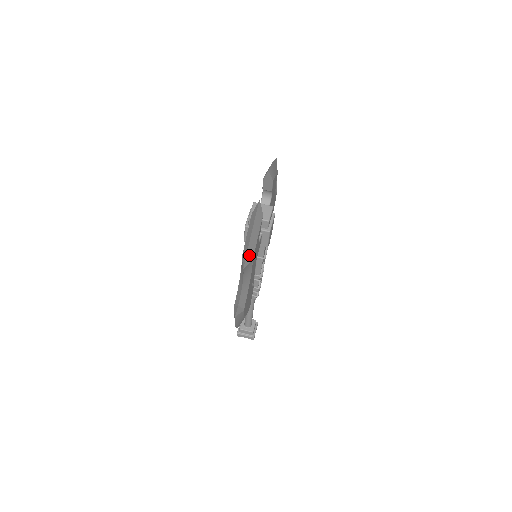
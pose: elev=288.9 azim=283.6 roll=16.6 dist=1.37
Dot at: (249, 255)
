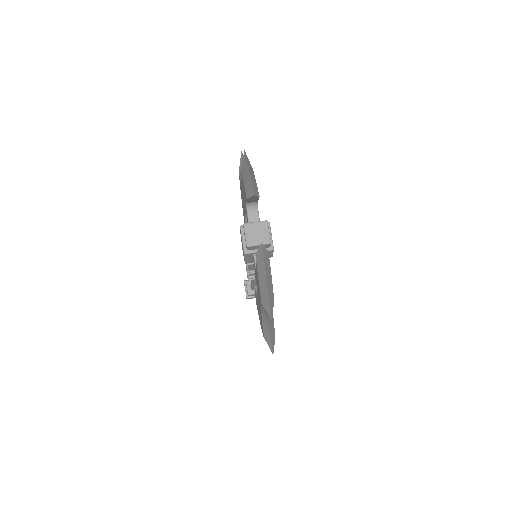
Dot at: (271, 303)
